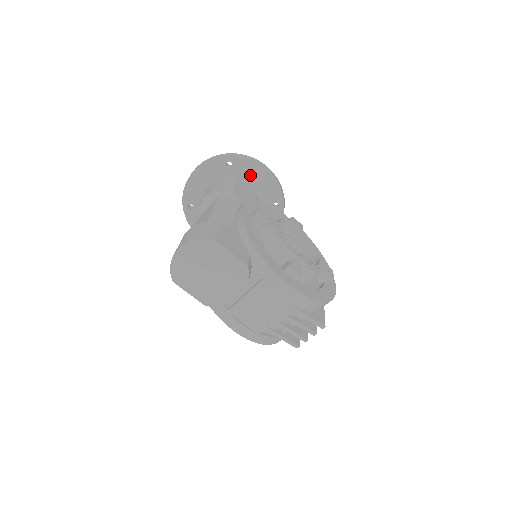
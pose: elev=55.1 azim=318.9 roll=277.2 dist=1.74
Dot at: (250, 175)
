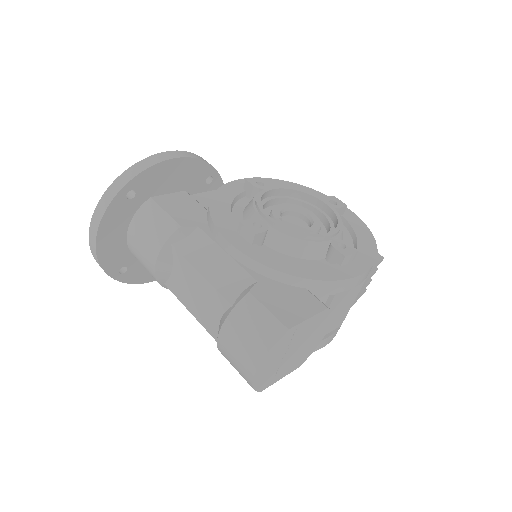
Dot at: (162, 181)
